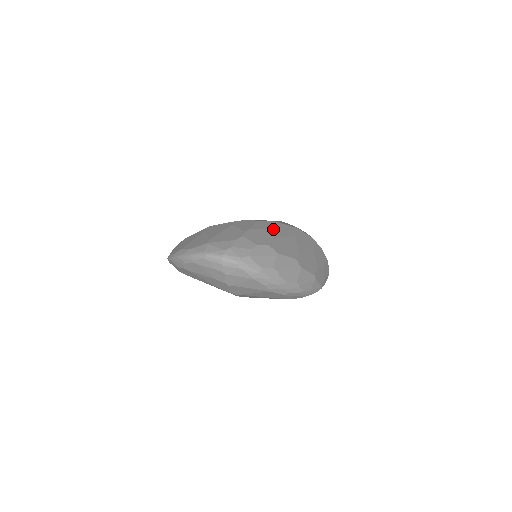
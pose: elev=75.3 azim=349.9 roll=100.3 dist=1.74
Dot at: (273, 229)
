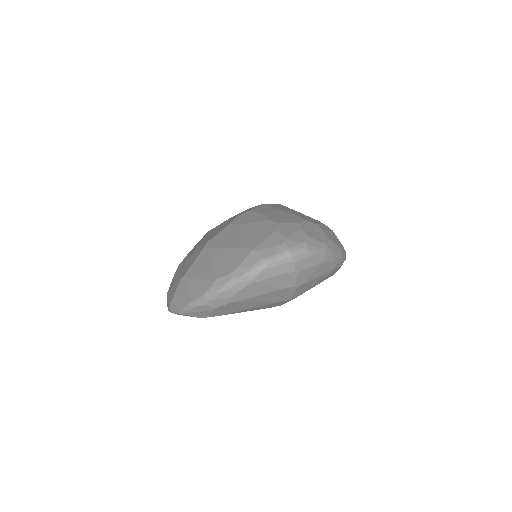
Dot at: (276, 208)
